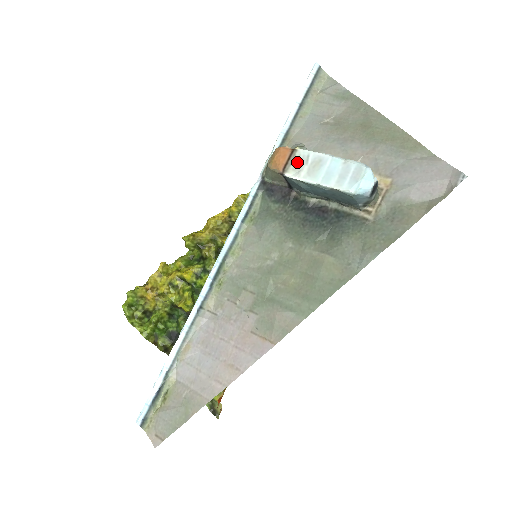
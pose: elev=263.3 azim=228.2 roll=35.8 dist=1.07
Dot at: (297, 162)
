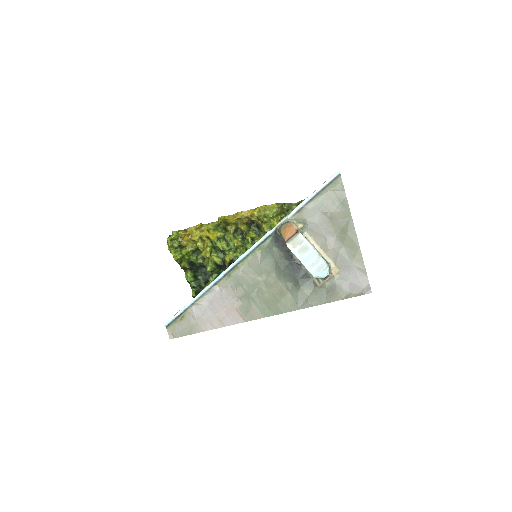
Dot at: (296, 241)
